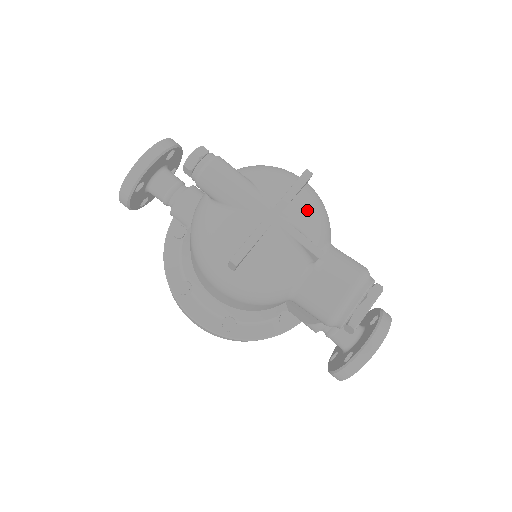
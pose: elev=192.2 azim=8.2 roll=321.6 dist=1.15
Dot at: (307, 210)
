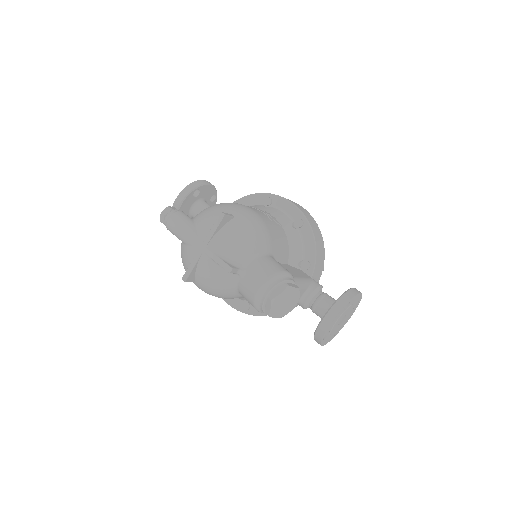
Dot at: (227, 239)
